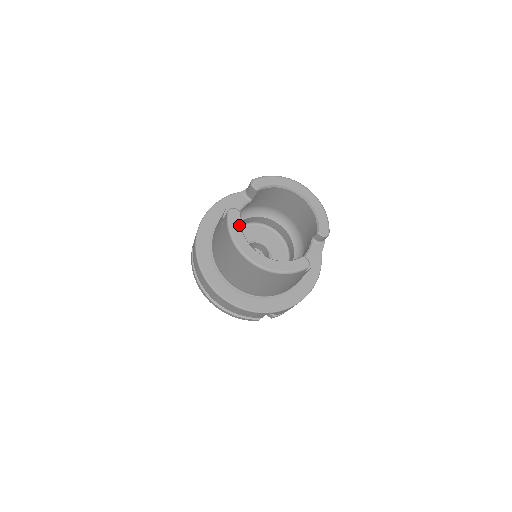
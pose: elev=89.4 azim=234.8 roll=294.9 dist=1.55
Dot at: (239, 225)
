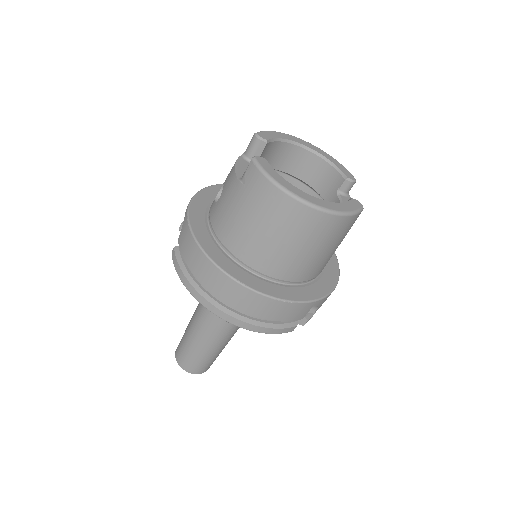
Dot at: (274, 171)
